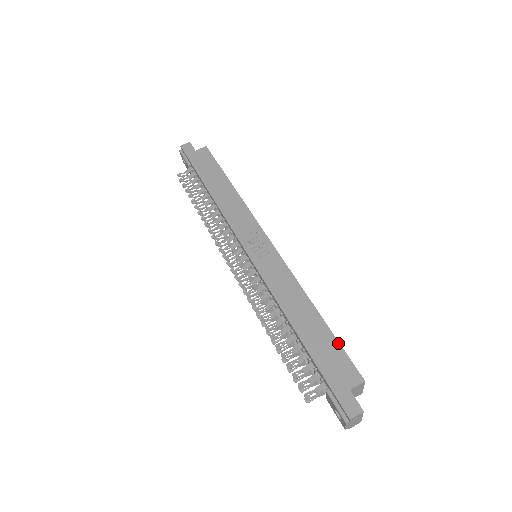
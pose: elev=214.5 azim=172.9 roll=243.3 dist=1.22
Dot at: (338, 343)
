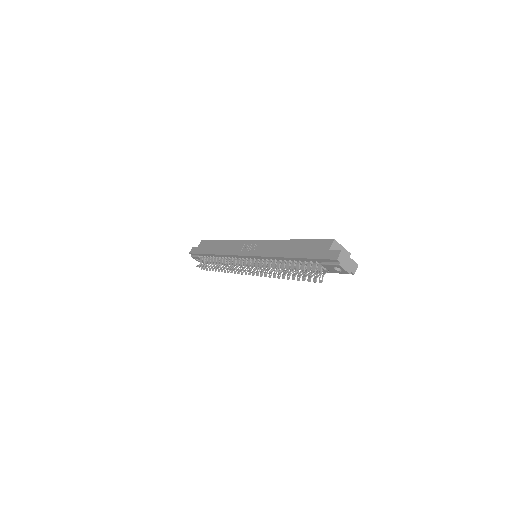
Dot at: (312, 240)
